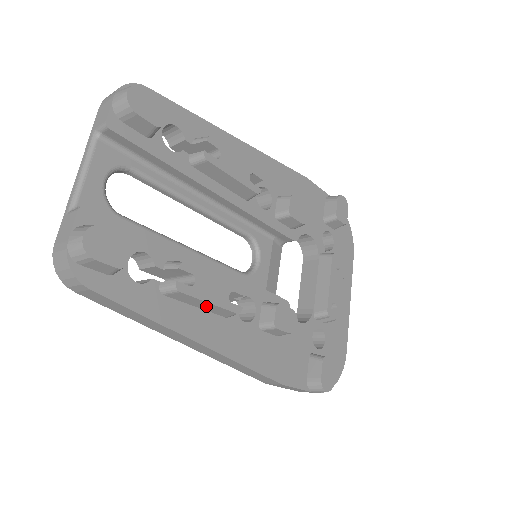
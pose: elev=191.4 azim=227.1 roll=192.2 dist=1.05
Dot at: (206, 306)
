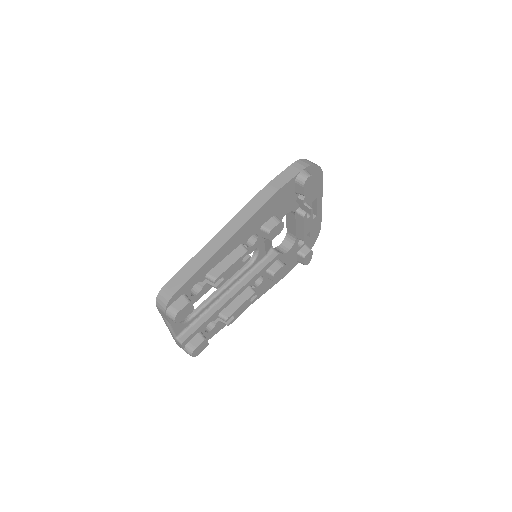
Dot at: occluded
